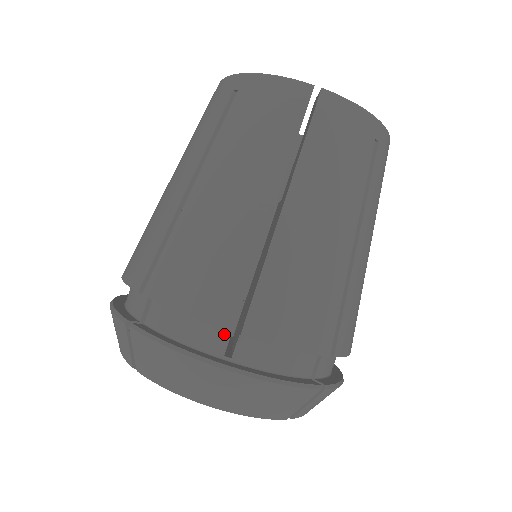
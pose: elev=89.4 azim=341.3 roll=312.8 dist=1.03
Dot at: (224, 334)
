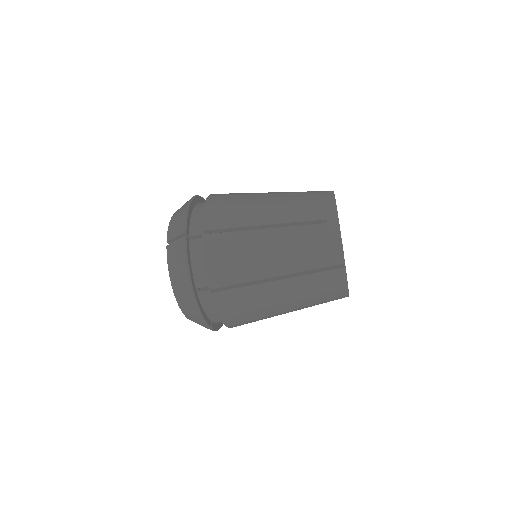
Dot at: (207, 284)
